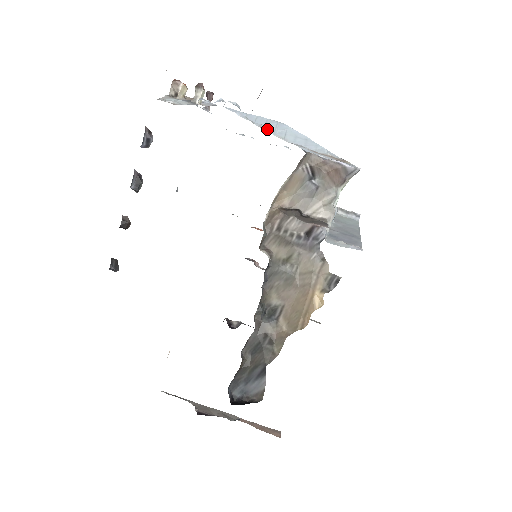
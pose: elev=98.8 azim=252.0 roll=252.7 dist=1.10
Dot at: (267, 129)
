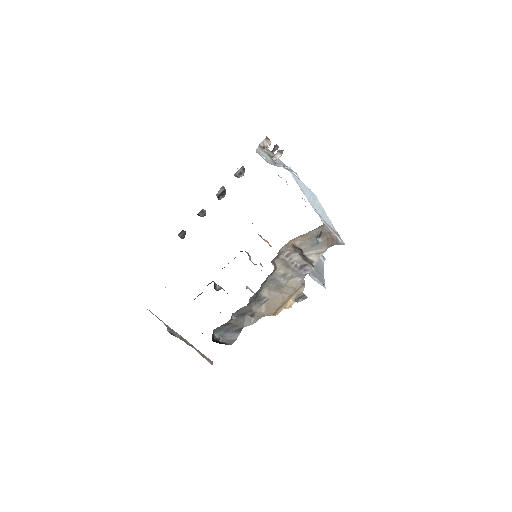
Dot at: (306, 195)
